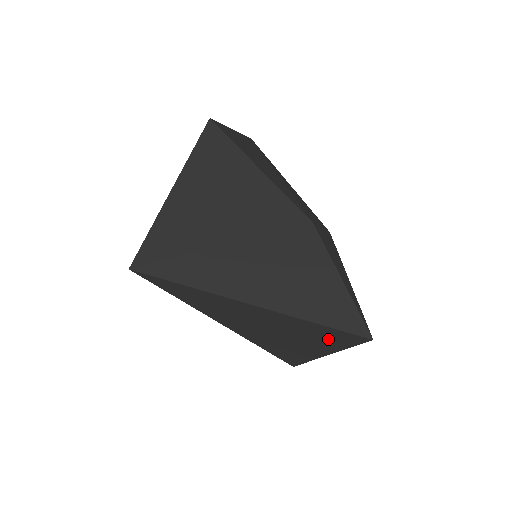
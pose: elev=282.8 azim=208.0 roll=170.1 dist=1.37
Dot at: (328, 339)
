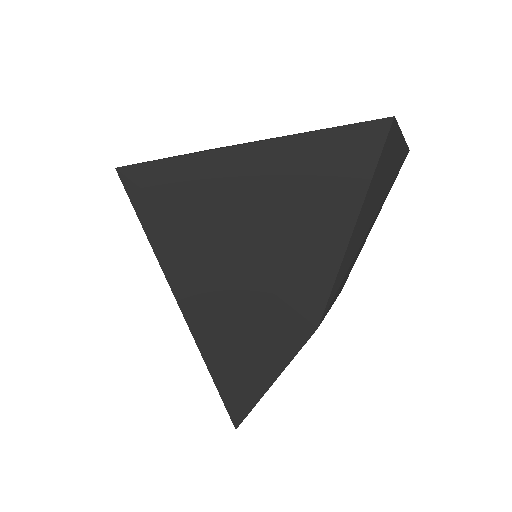
Dot at: occluded
